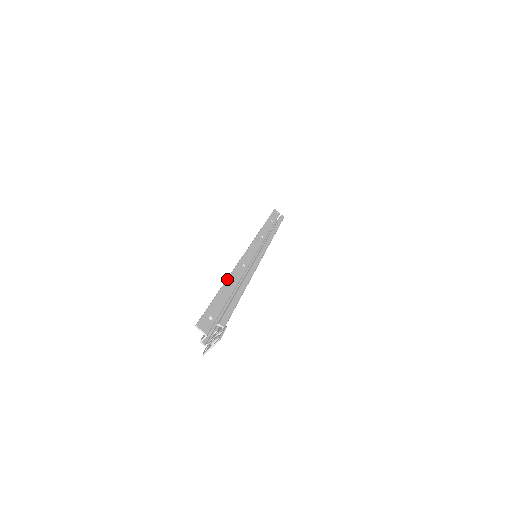
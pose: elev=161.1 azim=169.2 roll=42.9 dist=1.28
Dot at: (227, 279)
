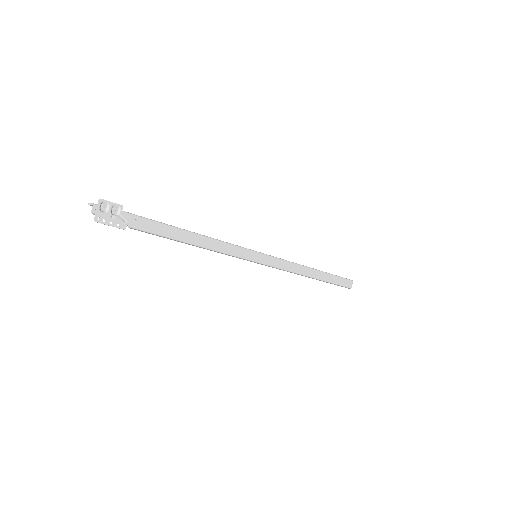
Dot at: occluded
